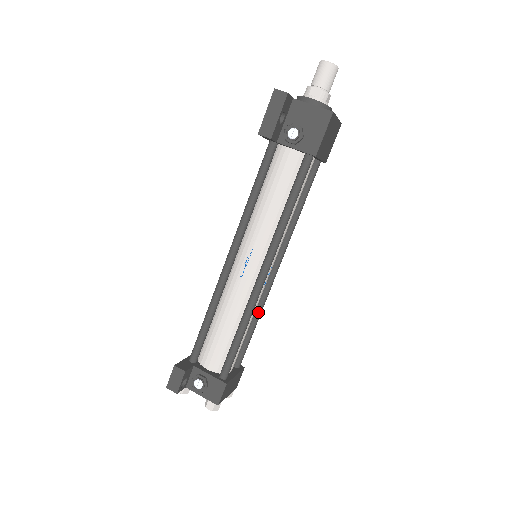
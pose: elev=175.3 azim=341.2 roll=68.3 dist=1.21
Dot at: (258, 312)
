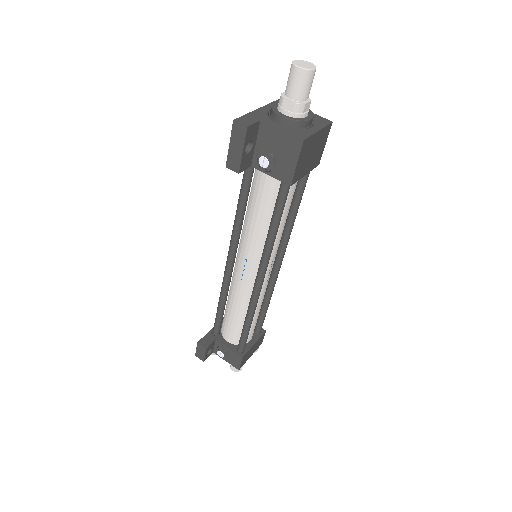
Dot at: (268, 296)
